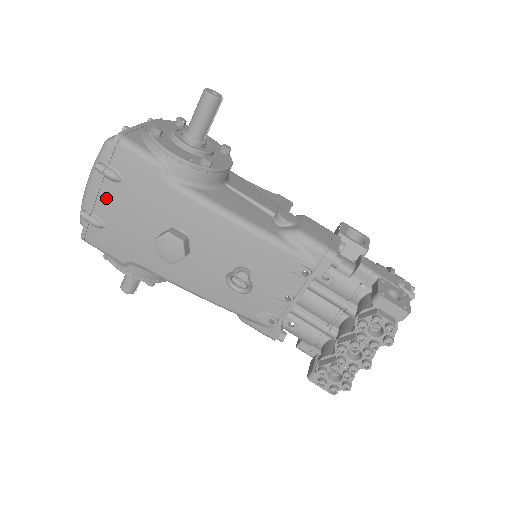
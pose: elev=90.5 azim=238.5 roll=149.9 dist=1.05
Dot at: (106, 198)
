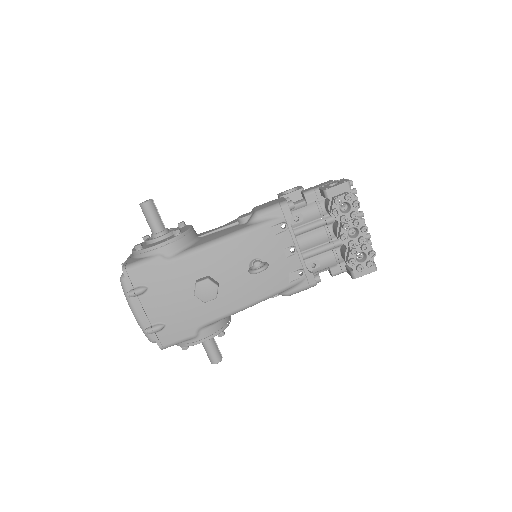
Dot at: (150, 307)
